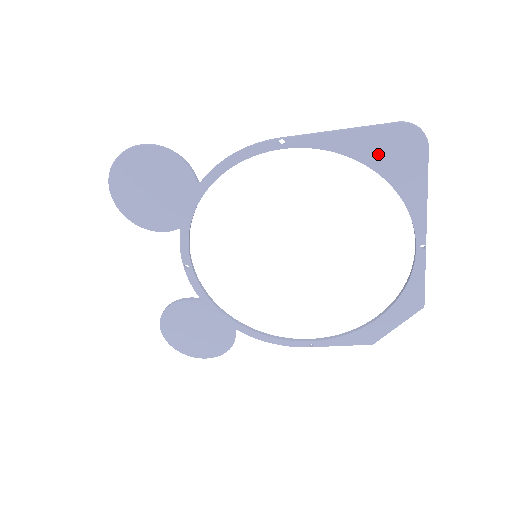
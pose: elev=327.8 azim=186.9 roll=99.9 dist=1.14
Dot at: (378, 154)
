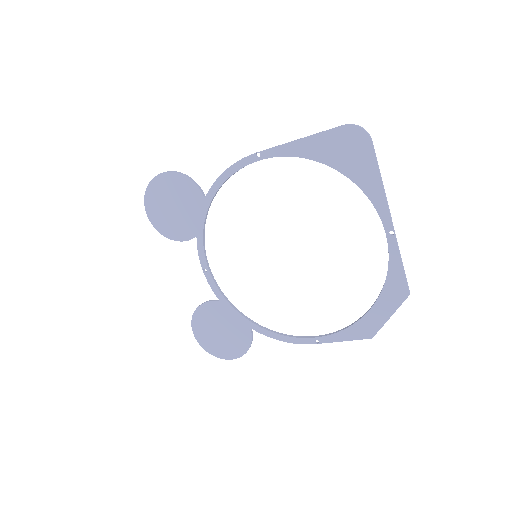
Dot at: (333, 154)
